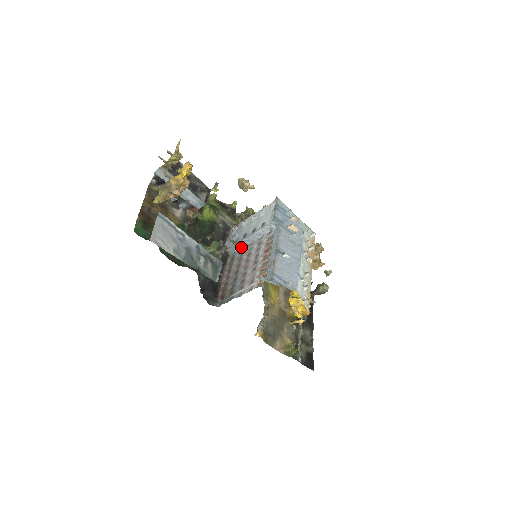
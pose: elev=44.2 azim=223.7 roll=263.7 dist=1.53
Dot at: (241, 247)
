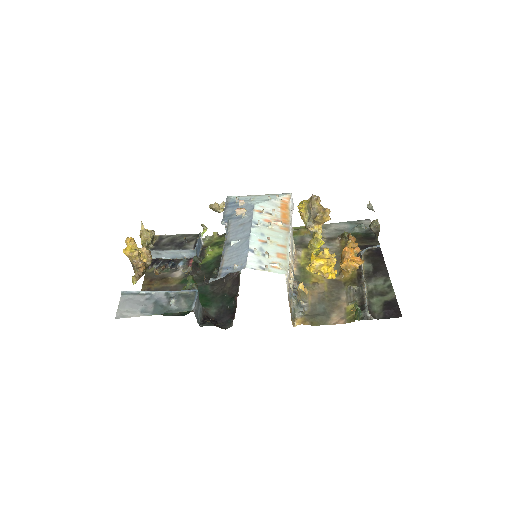
Dot at: occluded
